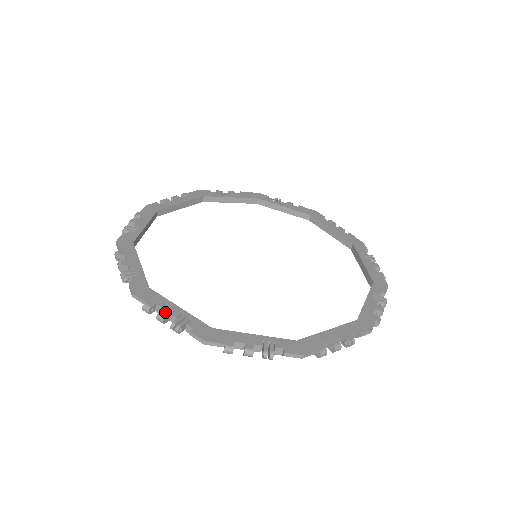
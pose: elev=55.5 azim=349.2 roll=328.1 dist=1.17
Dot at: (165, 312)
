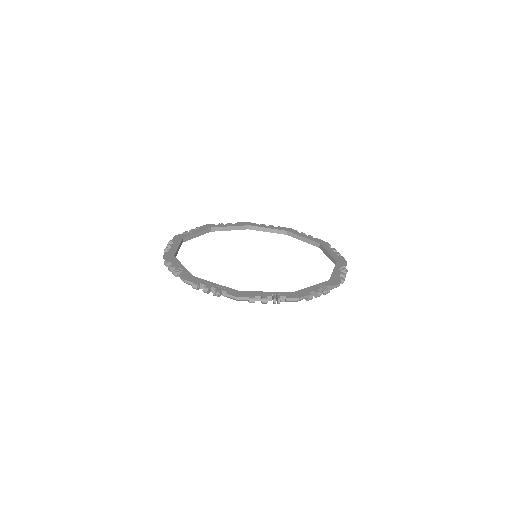
Dot at: (264, 296)
